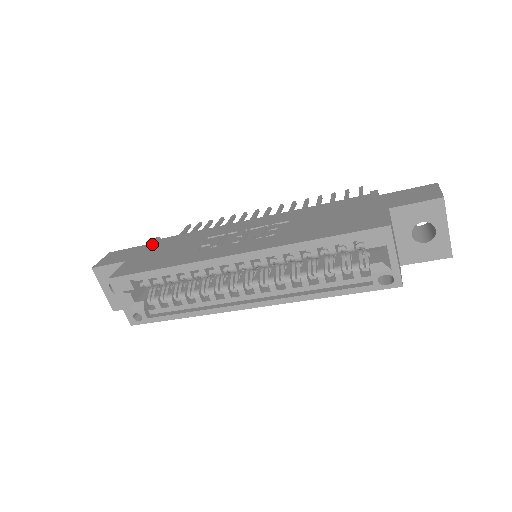
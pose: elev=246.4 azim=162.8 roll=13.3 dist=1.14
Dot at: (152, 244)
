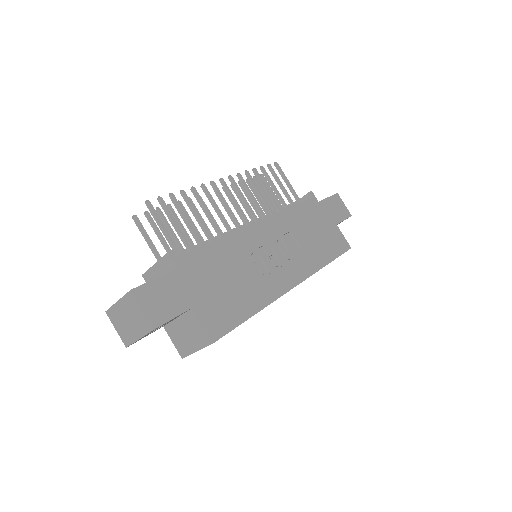
Dot at: (186, 269)
